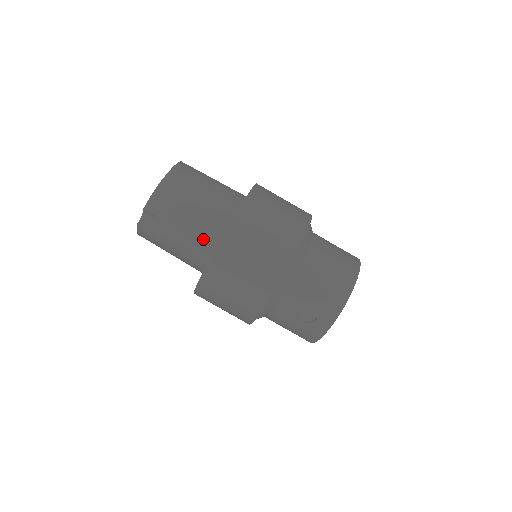
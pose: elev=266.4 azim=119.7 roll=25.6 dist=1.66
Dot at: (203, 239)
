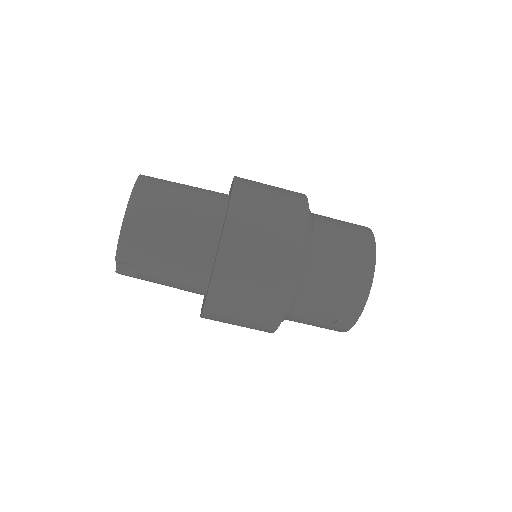
Dot at: (191, 276)
